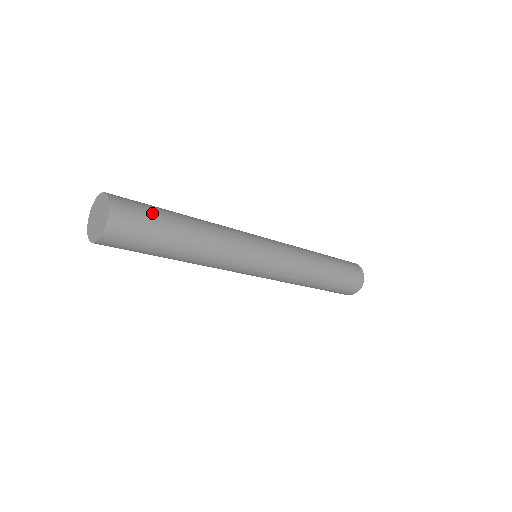
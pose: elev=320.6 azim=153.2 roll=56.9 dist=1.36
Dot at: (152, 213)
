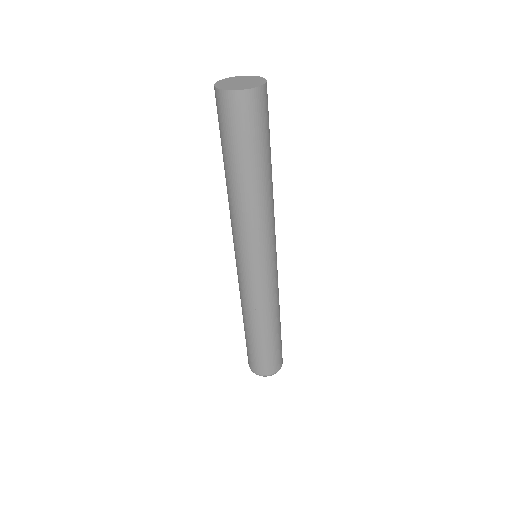
Dot at: (268, 130)
